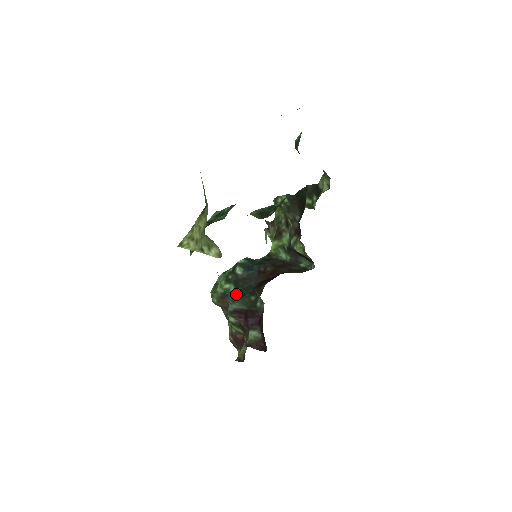
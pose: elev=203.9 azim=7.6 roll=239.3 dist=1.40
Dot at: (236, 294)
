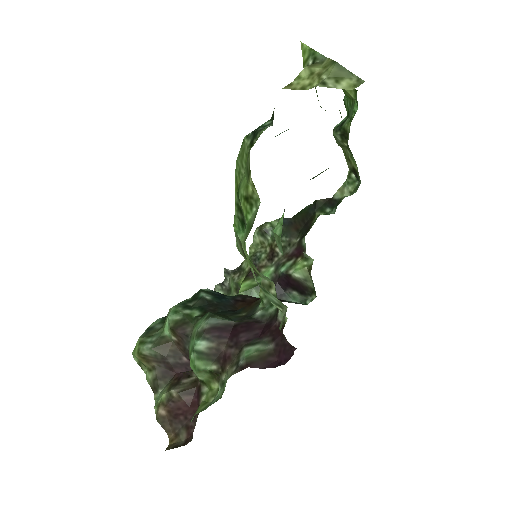
Dot at: (210, 312)
